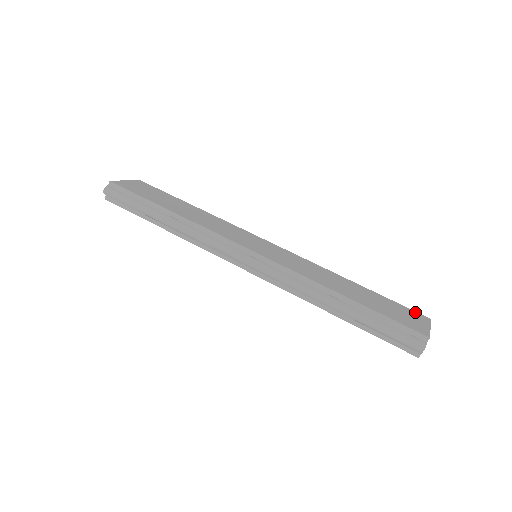
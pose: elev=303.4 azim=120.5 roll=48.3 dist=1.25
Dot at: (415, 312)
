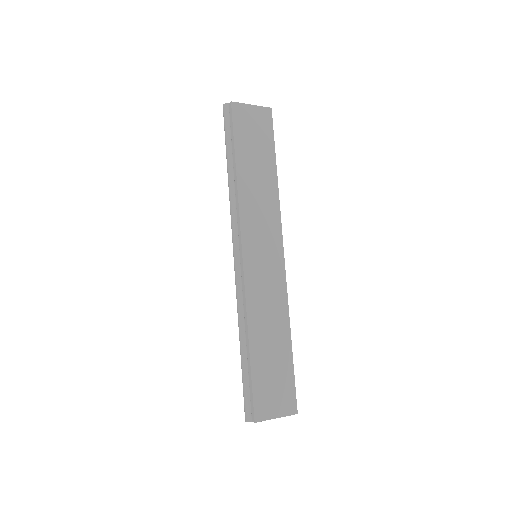
Dot at: (294, 399)
